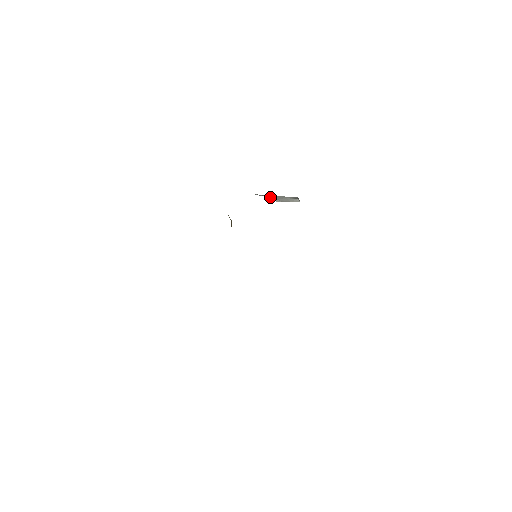
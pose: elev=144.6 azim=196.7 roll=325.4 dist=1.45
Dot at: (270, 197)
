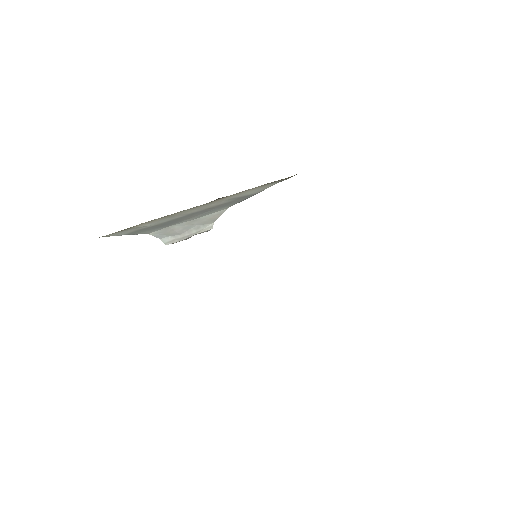
Dot at: (165, 237)
